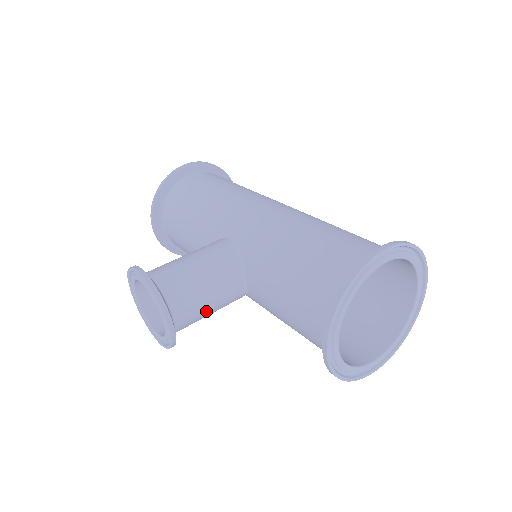
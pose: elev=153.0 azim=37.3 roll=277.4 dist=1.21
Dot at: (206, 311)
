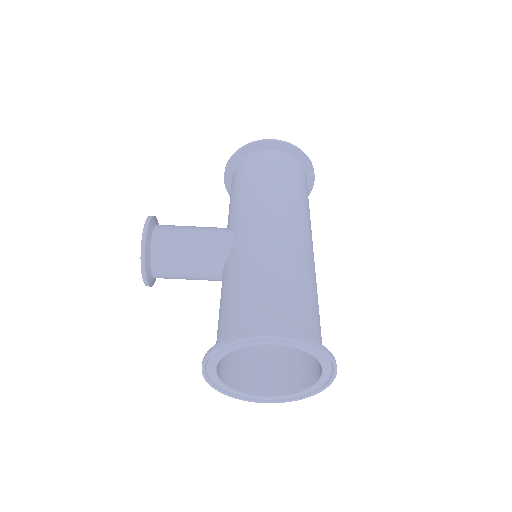
Dot at: (183, 277)
